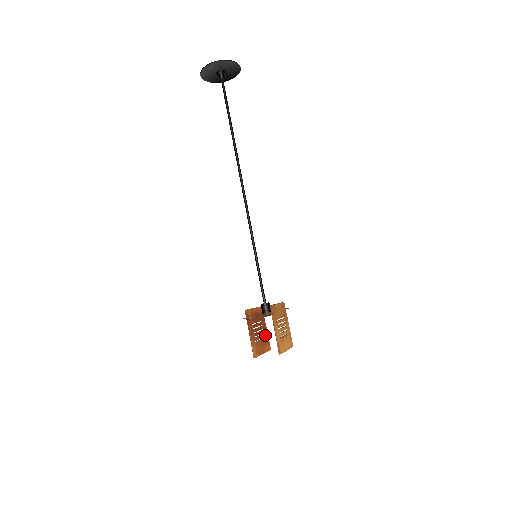
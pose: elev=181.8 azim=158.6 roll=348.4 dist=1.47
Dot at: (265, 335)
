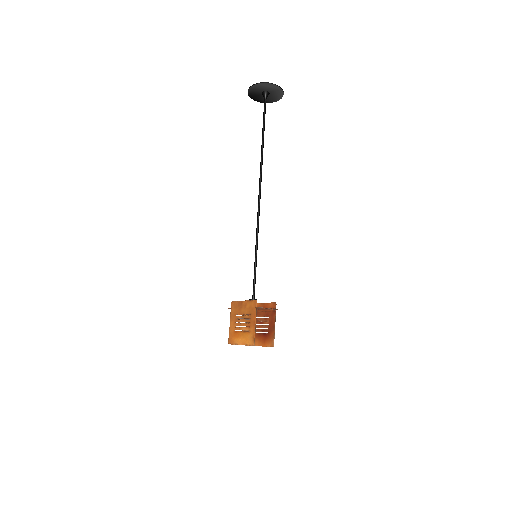
Dot at: (234, 329)
